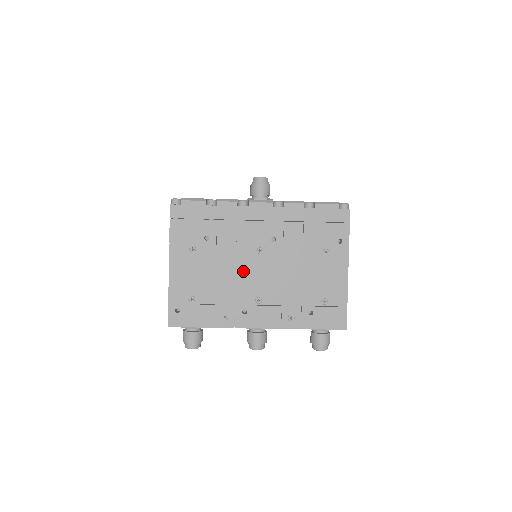
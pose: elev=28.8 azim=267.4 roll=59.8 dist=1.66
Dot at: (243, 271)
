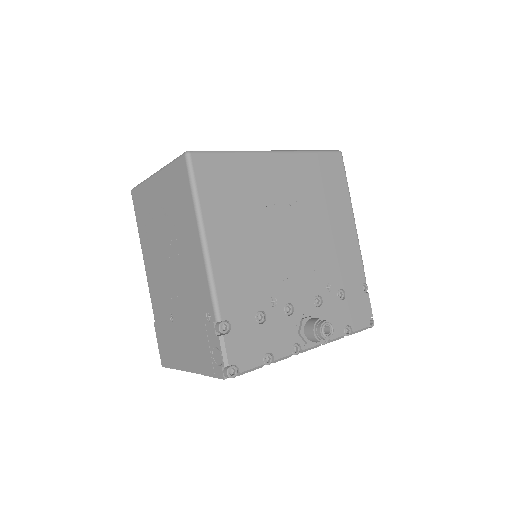
Dot at: occluded
